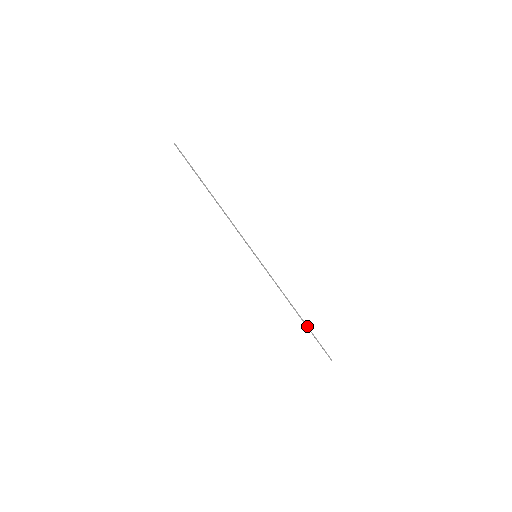
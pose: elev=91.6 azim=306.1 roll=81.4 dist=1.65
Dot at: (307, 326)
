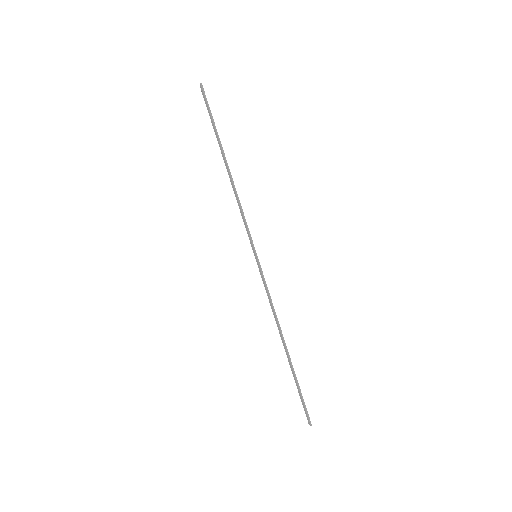
Dot at: (293, 368)
